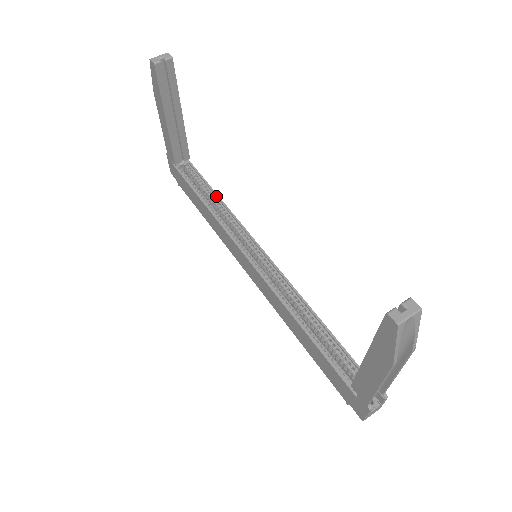
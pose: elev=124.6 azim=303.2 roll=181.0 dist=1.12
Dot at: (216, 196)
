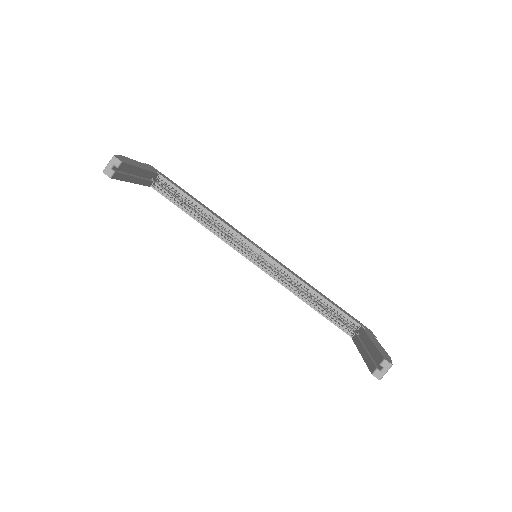
Dot at: (200, 207)
